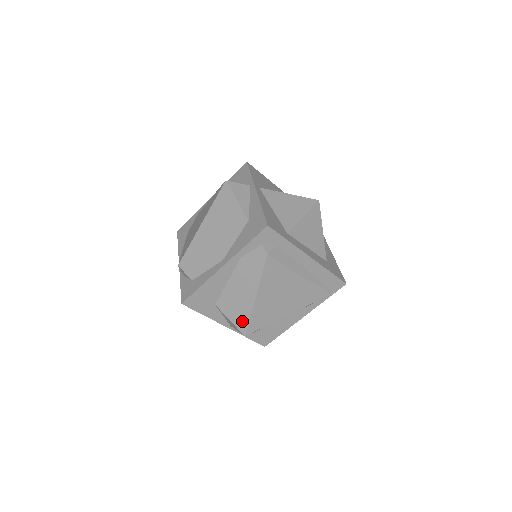
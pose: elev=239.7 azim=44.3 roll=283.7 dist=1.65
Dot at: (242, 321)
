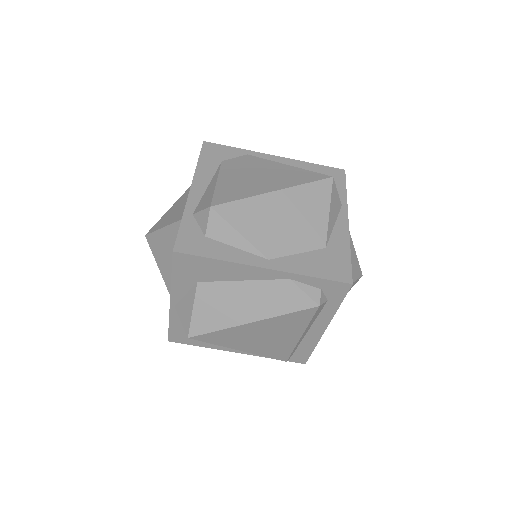
Dot at: (205, 324)
